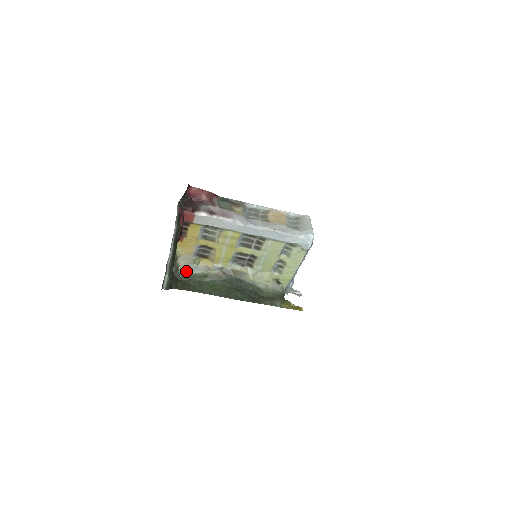
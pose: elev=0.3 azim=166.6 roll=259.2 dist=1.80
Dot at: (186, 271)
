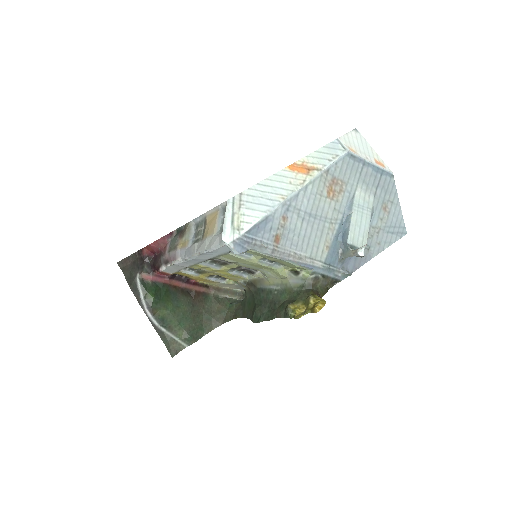
Dot at: (241, 289)
